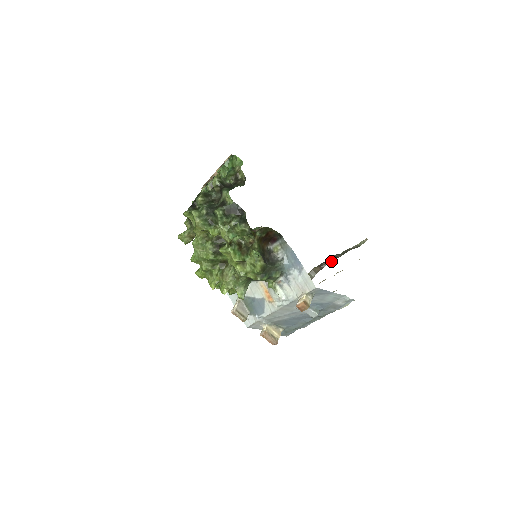
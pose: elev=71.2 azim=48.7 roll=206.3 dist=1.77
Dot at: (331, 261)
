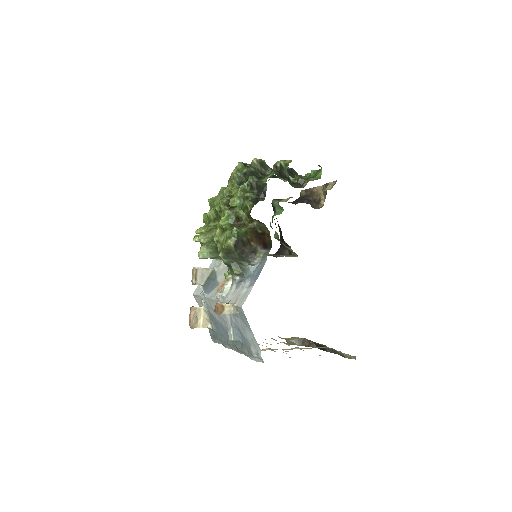
Dot at: (320, 348)
